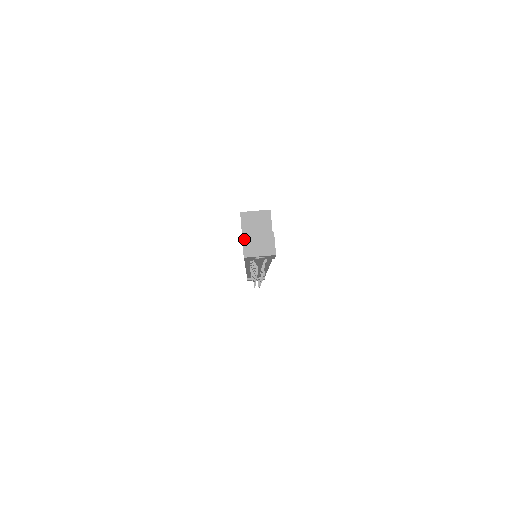
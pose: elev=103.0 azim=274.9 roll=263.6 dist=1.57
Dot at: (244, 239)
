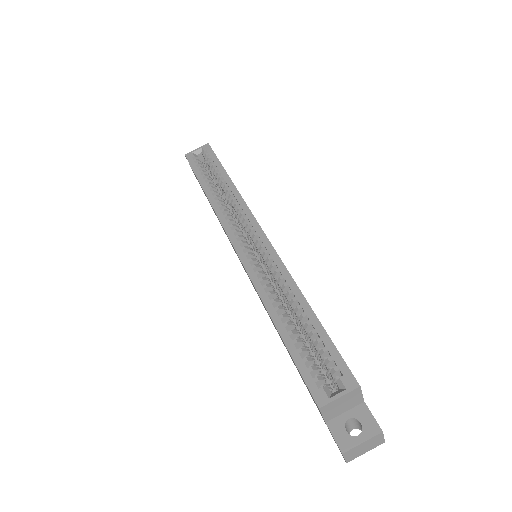
Dot at: (345, 455)
